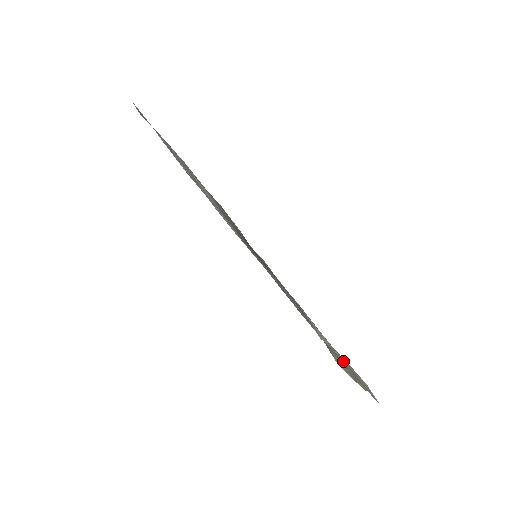
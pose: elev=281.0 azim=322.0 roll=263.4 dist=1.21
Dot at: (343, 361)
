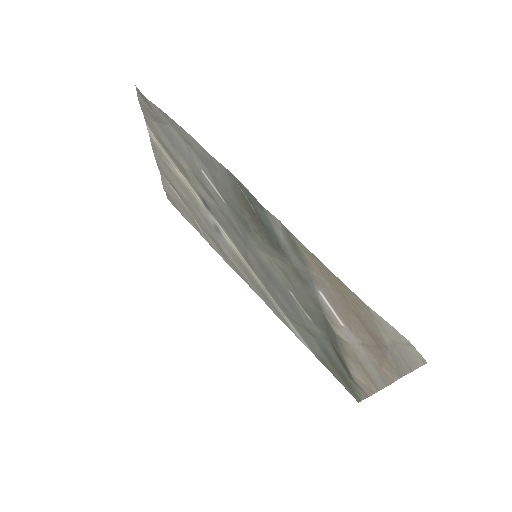
Dot at: (365, 351)
